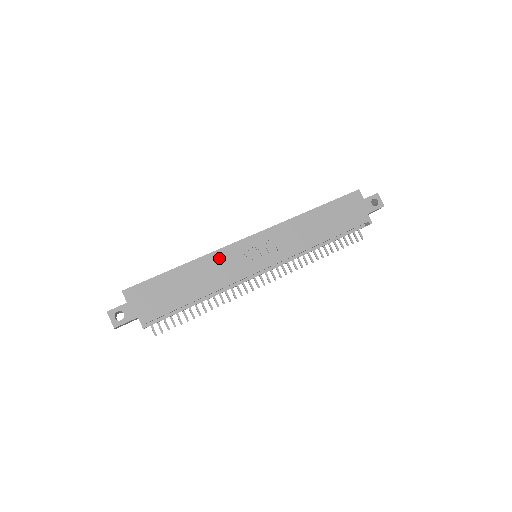
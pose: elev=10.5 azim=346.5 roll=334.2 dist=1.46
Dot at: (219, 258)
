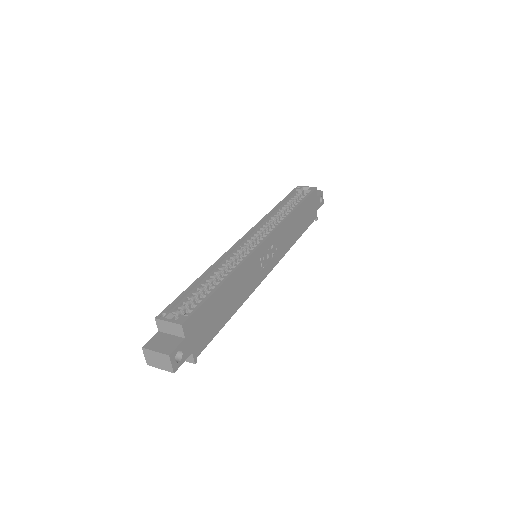
Dot at: (247, 267)
